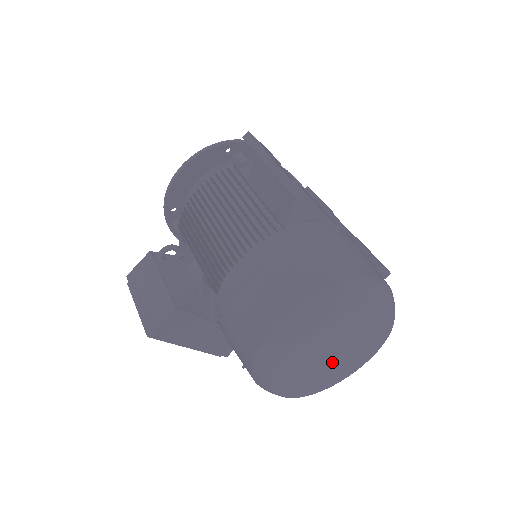
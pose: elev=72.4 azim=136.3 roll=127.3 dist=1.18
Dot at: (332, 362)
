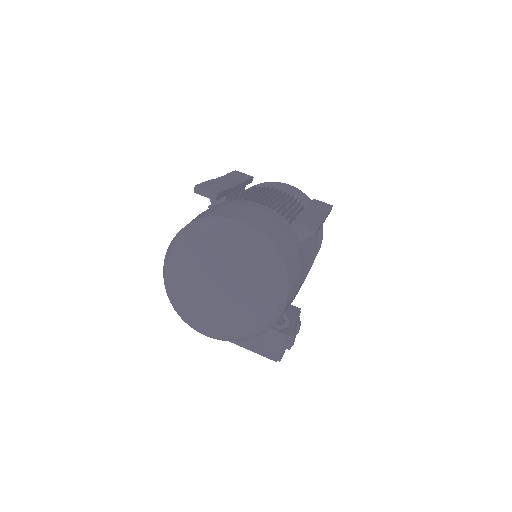
Dot at: (223, 297)
